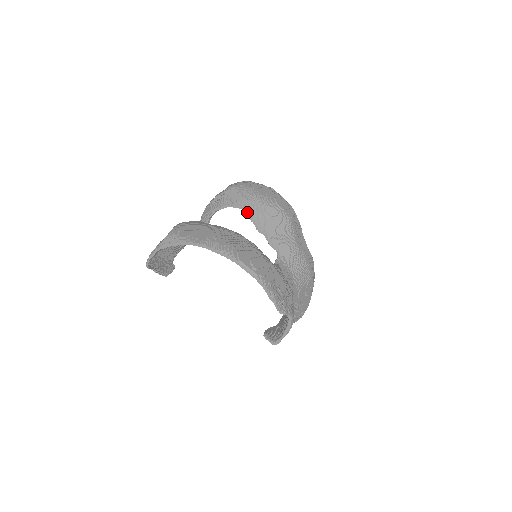
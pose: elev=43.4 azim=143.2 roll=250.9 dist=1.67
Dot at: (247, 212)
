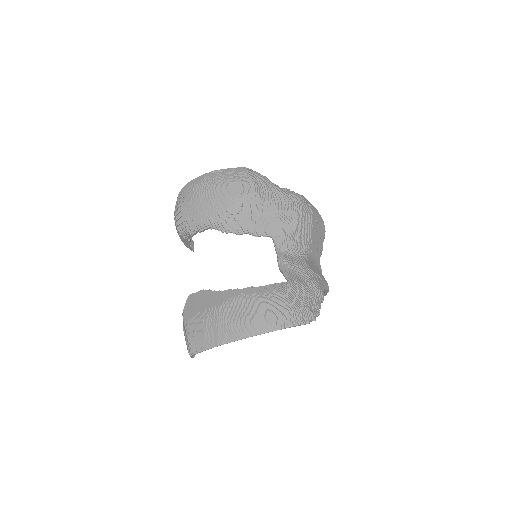
Dot at: (217, 229)
